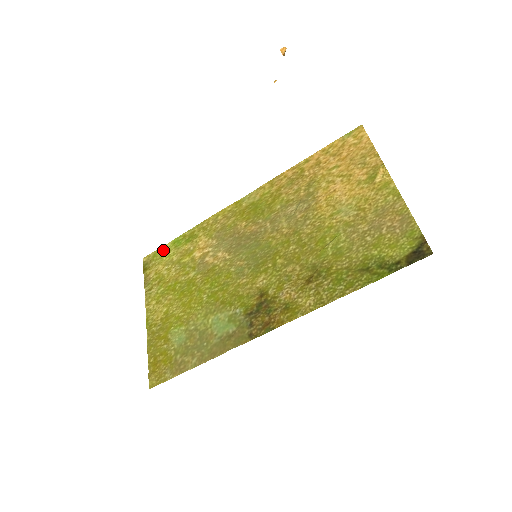
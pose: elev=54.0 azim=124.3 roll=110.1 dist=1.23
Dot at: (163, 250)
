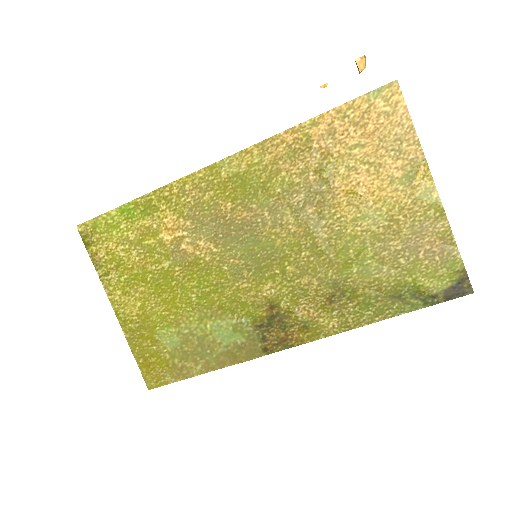
Dot at: (107, 220)
